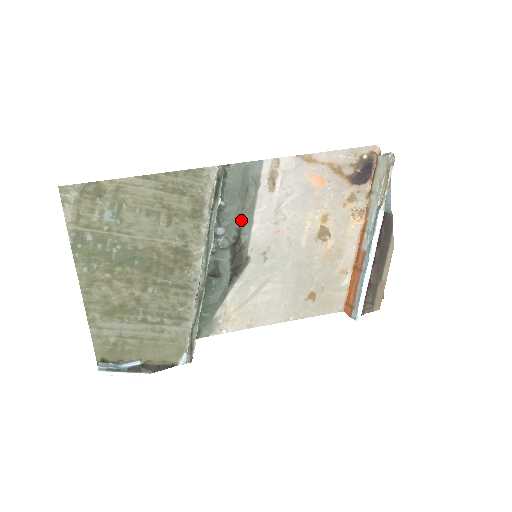
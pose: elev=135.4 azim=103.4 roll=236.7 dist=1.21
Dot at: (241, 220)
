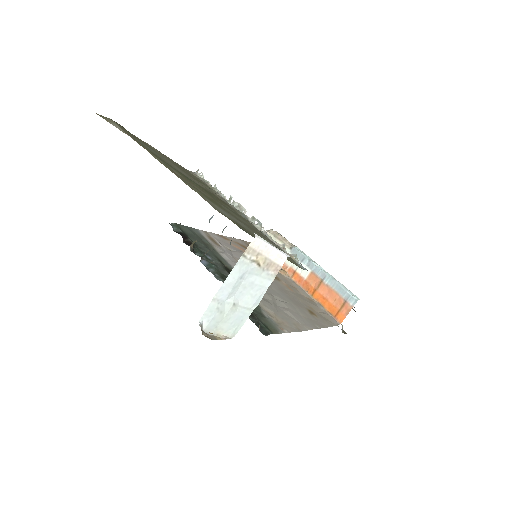
Dot at: (215, 256)
